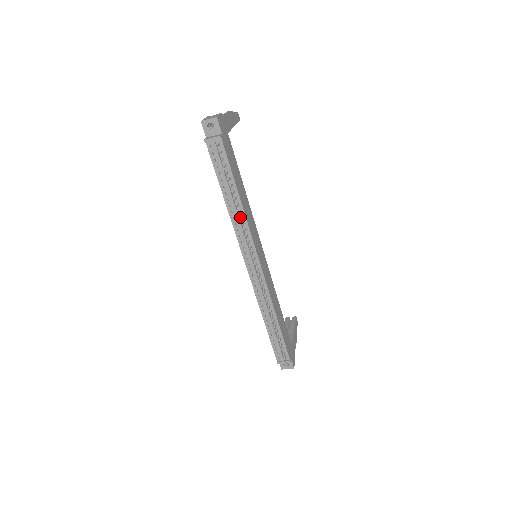
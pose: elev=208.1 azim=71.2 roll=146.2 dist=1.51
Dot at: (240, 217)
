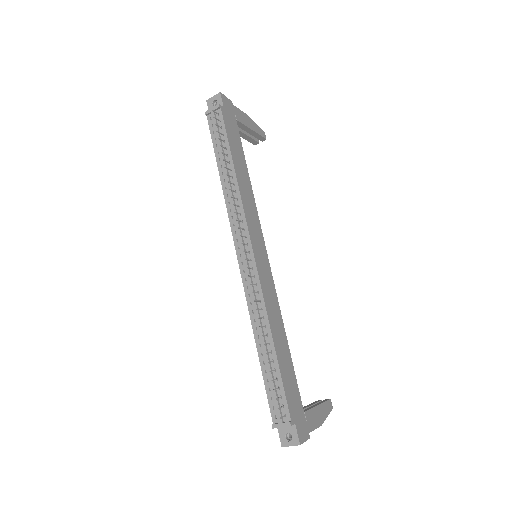
Dot at: (234, 193)
